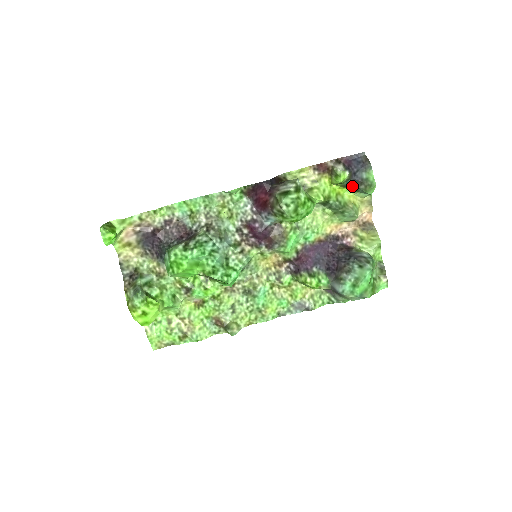
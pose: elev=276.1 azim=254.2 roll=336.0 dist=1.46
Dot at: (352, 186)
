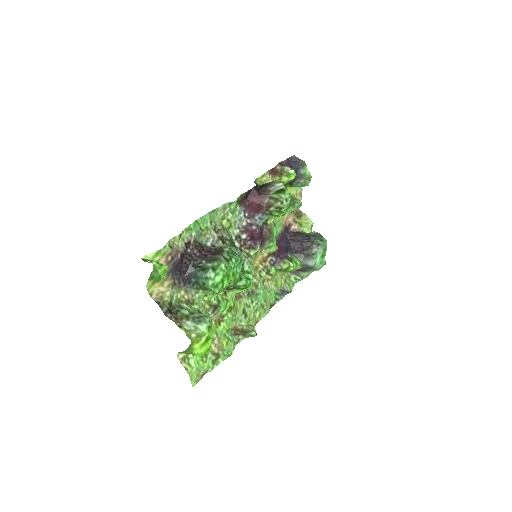
Dot at: (292, 183)
